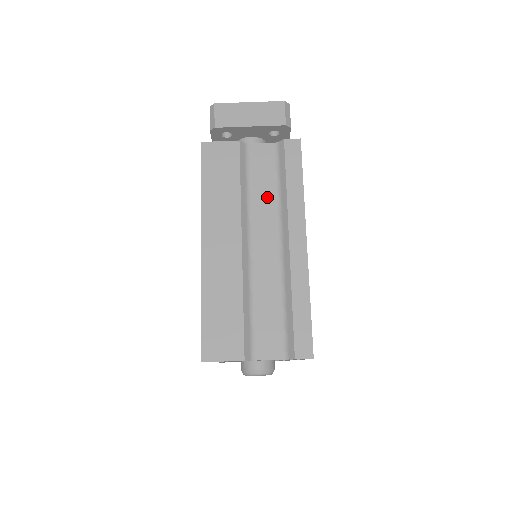
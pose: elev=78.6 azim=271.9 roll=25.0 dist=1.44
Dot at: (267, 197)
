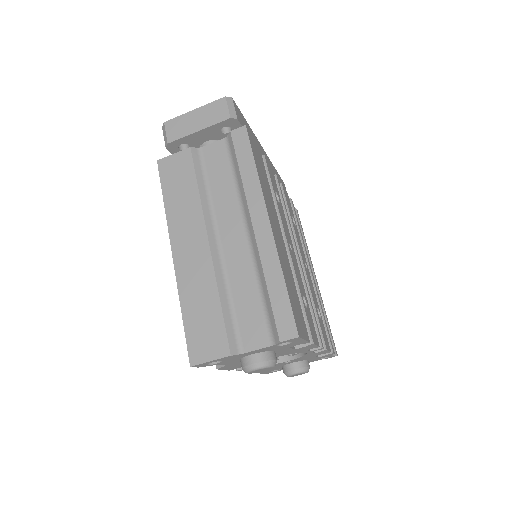
Dot at: (226, 191)
